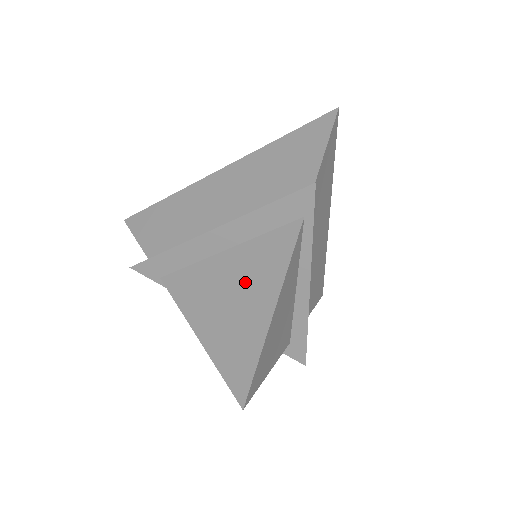
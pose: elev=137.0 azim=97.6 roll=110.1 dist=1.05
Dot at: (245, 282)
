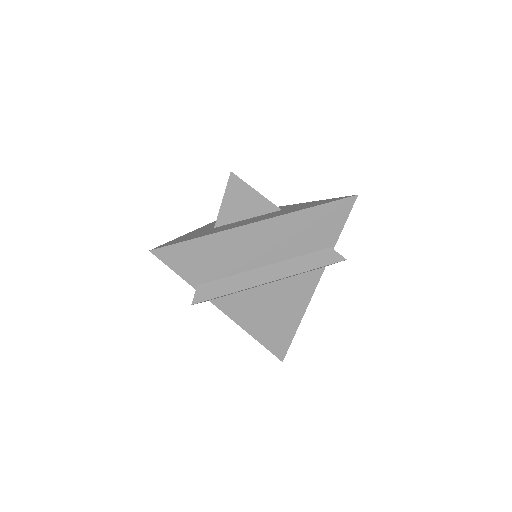
Dot at: (284, 303)
